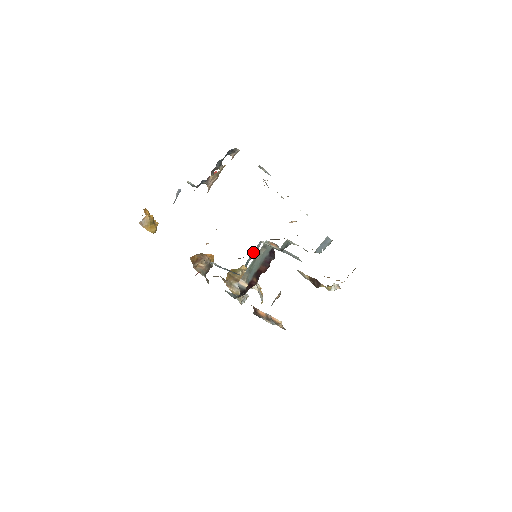
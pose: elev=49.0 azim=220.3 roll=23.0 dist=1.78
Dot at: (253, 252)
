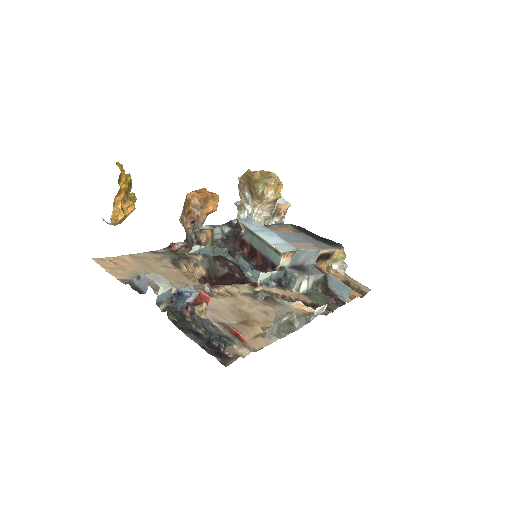
Dot at: (248, 266)
